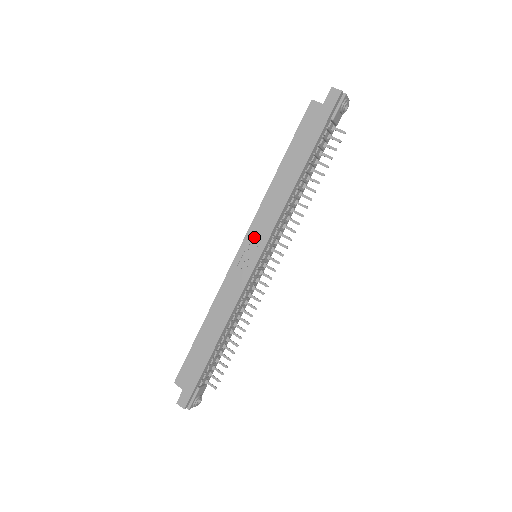
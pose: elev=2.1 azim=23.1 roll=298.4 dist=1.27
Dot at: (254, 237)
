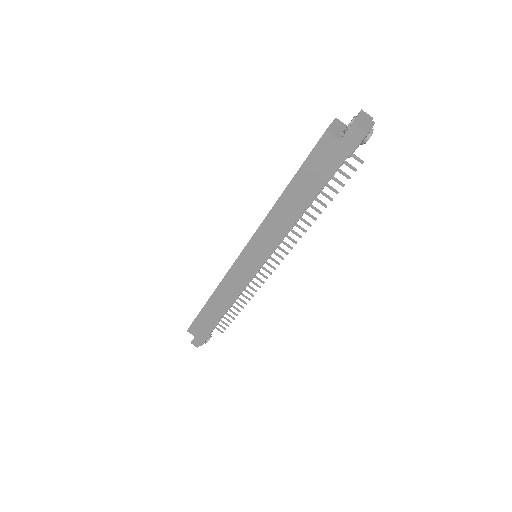
Dot at: (254, 251)
